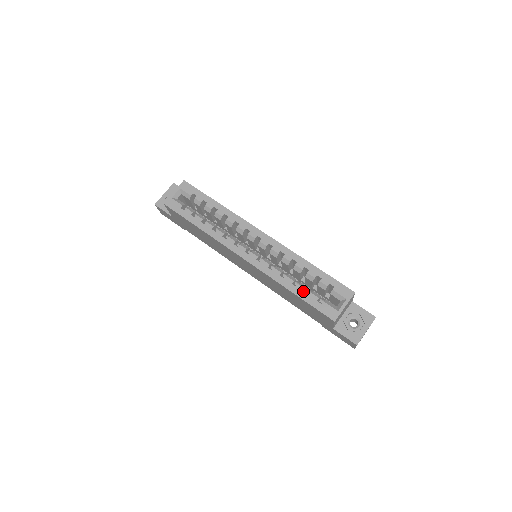
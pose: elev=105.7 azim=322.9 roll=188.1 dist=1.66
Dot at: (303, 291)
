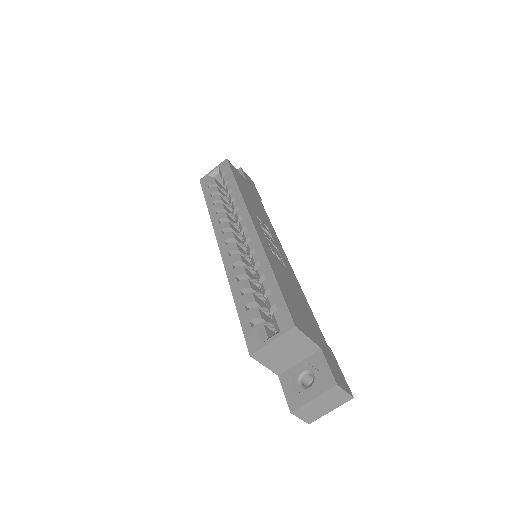
Dot at: (244, 303)
